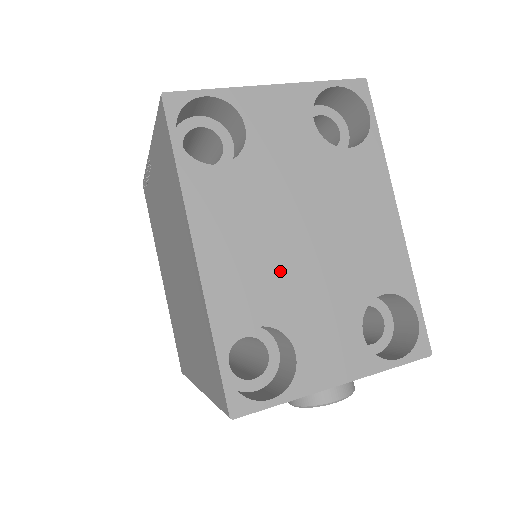
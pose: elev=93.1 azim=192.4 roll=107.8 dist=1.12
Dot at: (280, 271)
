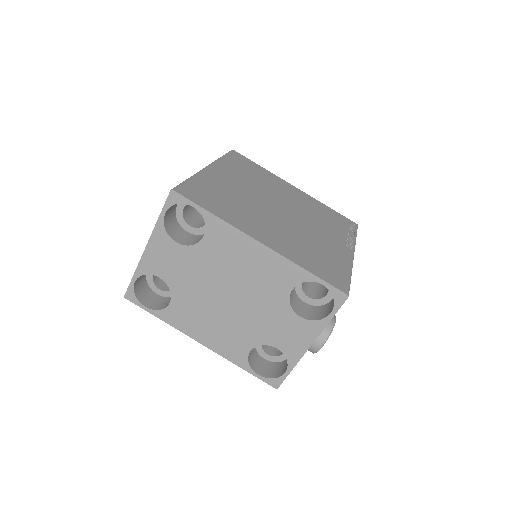
Dot at: (236, 322)
